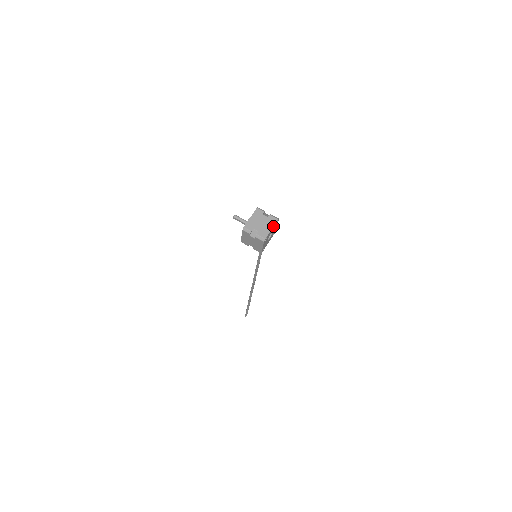
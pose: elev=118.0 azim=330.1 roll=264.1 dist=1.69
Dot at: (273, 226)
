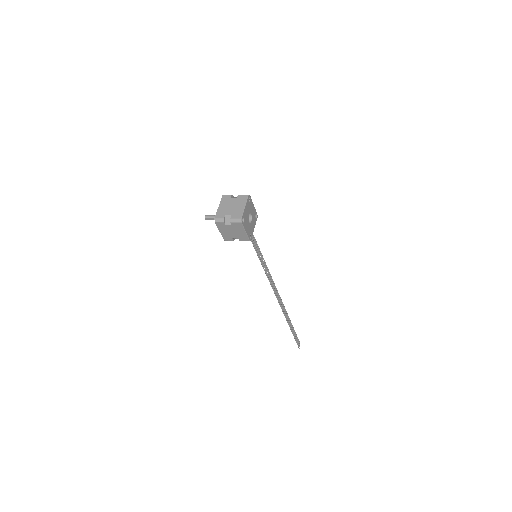
Dot at: (245, 203)
